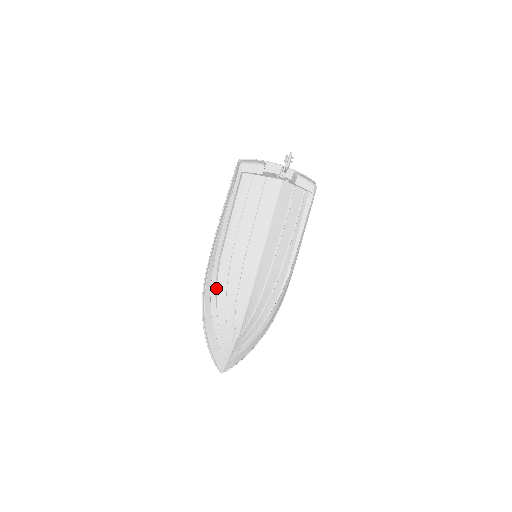
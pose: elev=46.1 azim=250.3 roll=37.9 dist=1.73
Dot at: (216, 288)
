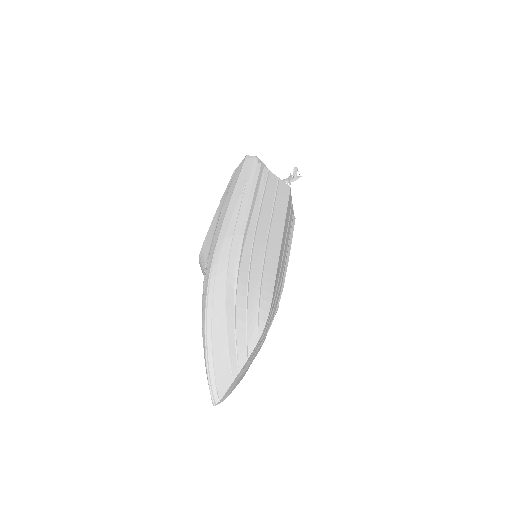
Dot at: (237, 268)
